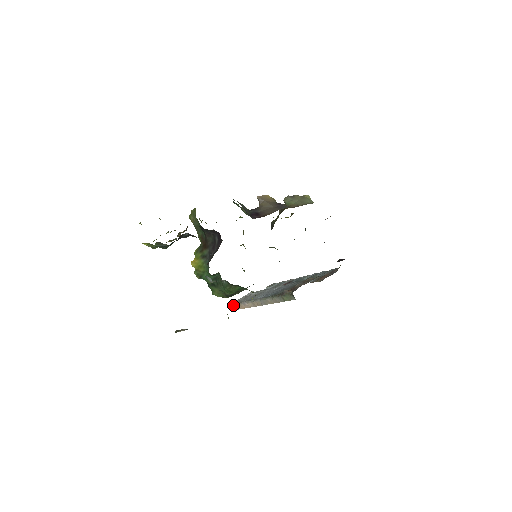
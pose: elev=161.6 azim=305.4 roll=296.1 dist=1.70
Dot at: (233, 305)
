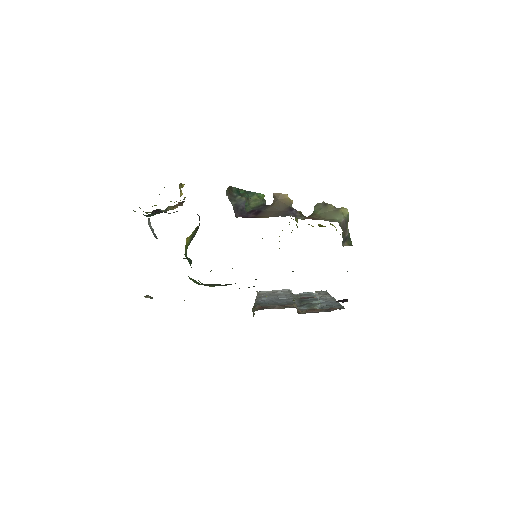
Dot at: occluded
